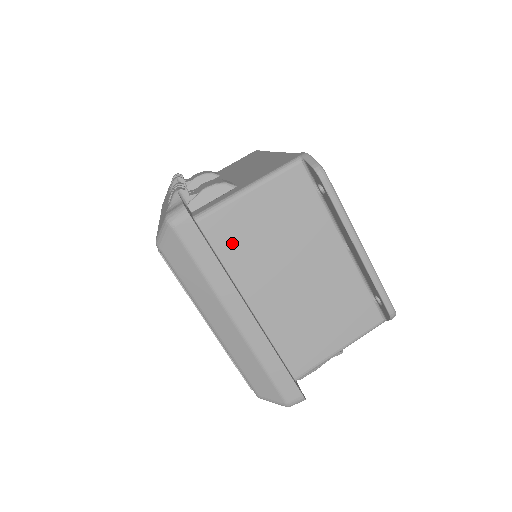
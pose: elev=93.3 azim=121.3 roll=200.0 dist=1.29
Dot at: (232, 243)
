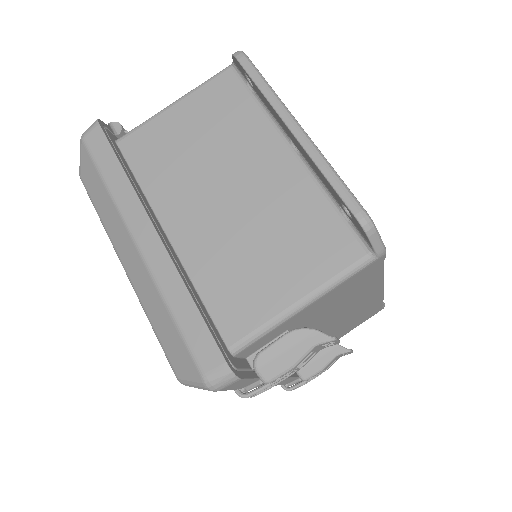
Dot at: (152, 160)
